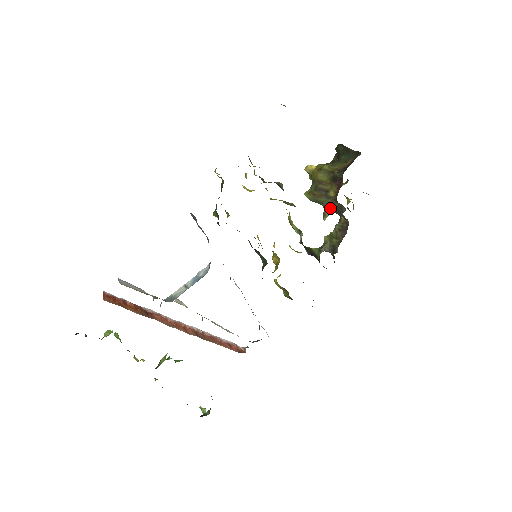
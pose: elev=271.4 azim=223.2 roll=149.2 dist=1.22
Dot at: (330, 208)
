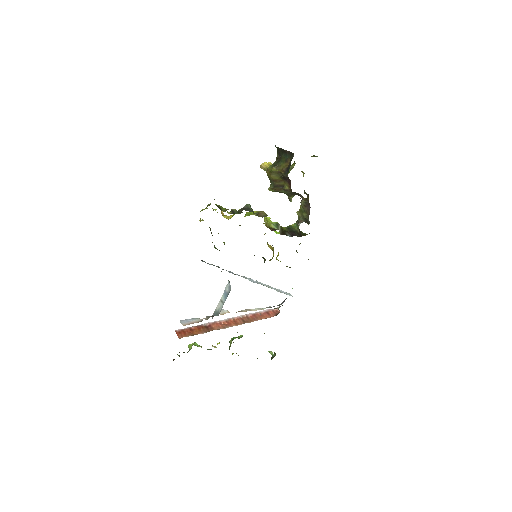
Dot at: (291, 195)
